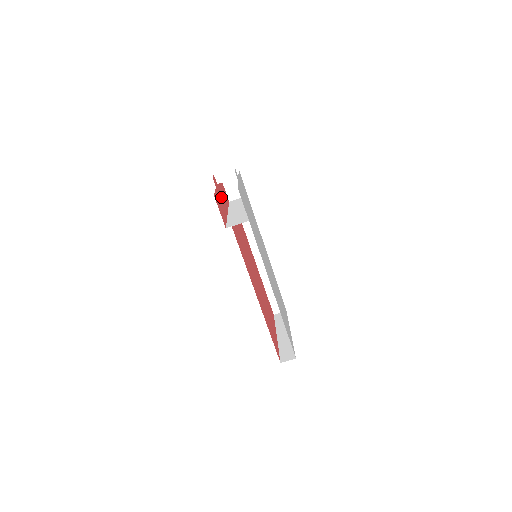
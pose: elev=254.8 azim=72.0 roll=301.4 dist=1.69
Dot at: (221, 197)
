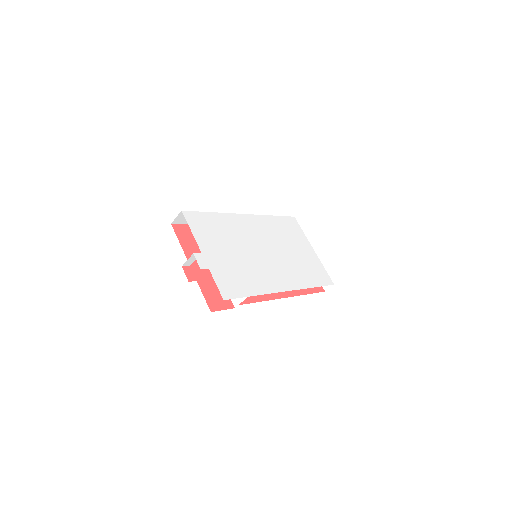
Dot at: occluded
